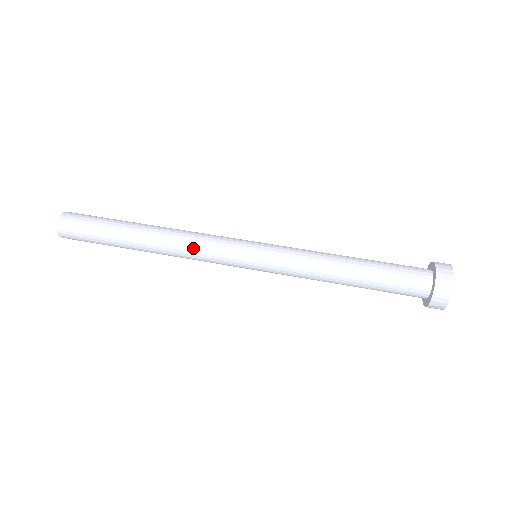
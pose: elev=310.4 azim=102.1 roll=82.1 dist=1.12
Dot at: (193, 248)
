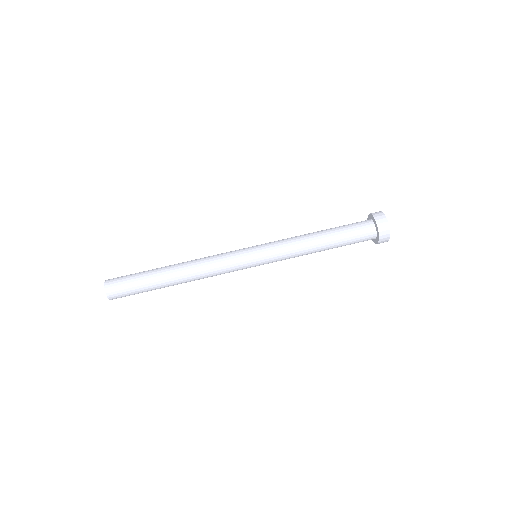
Dot at: (212, 268)
